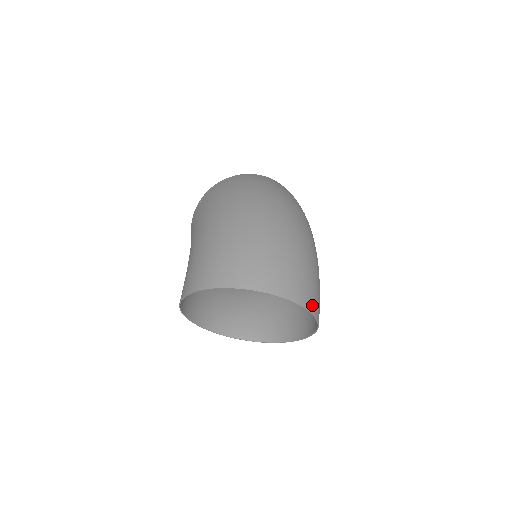
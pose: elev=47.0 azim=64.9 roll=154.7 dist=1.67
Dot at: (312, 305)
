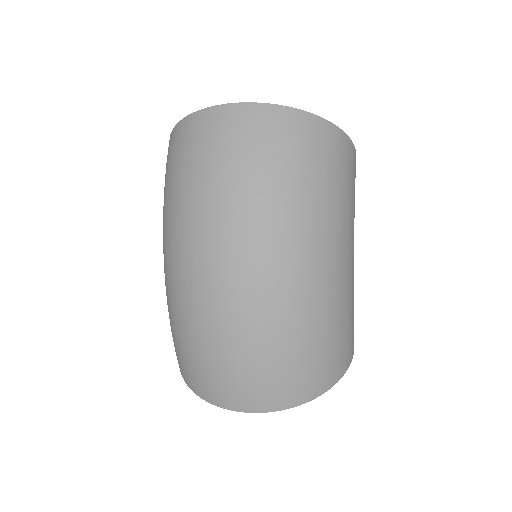
Dot at: (301, 396)
